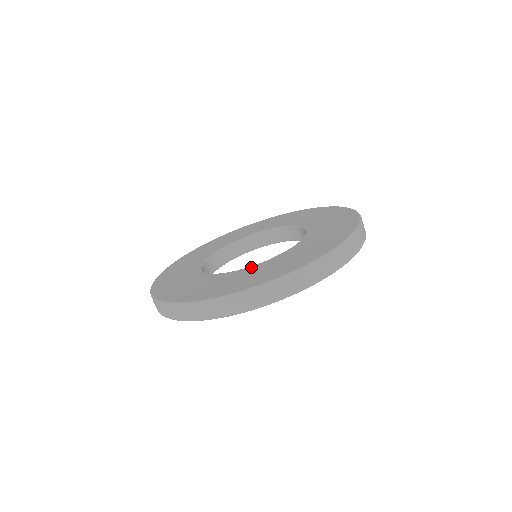
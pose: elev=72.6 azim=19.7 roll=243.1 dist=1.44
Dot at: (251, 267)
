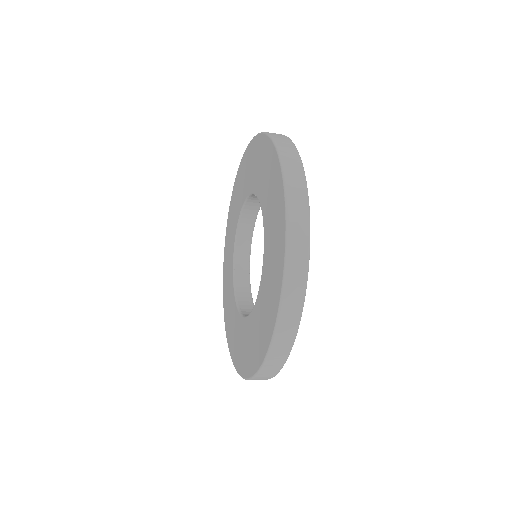
Dot at: (240, 319)
